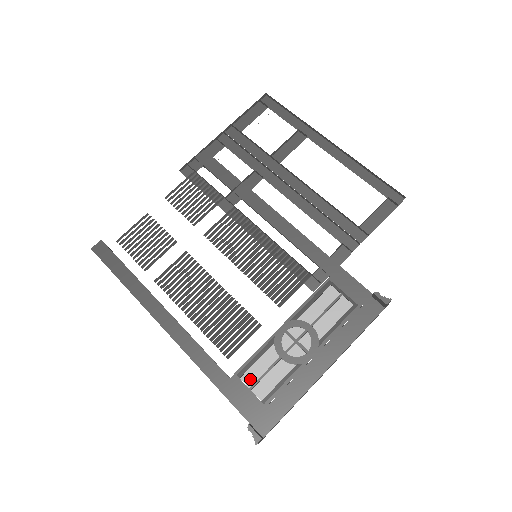
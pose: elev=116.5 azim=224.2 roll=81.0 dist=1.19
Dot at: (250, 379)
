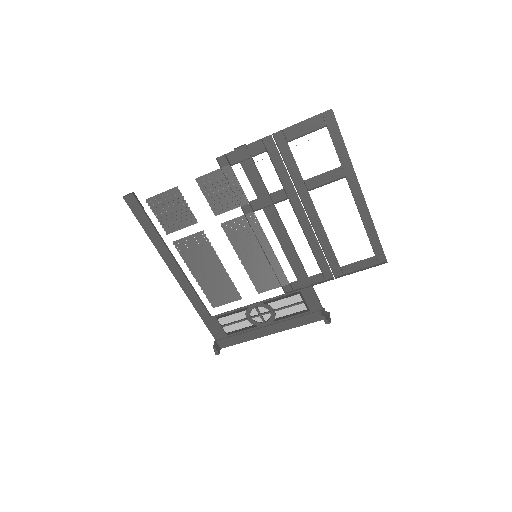
Dot at: (223, 322)
